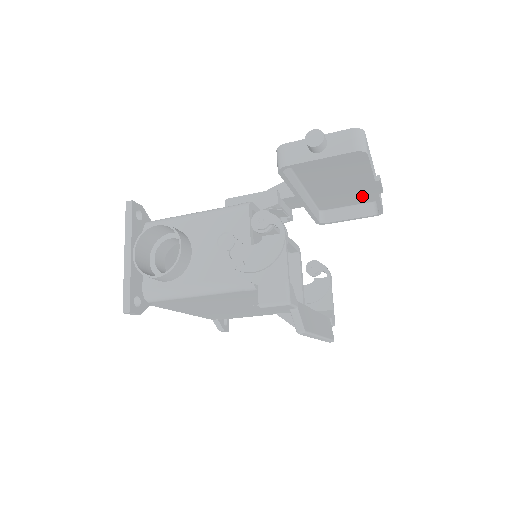
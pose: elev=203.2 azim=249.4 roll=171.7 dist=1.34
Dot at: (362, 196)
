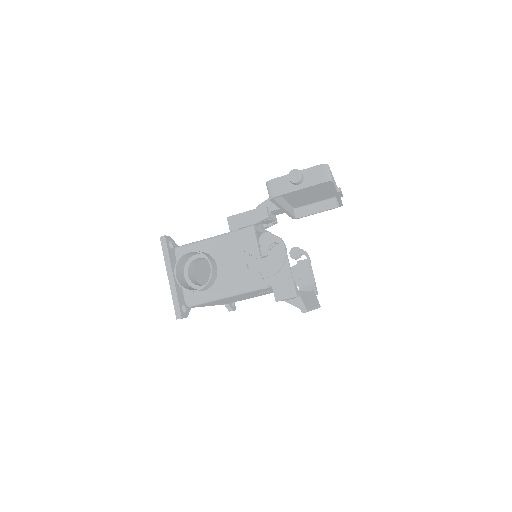
Dot at: (326, 196)
